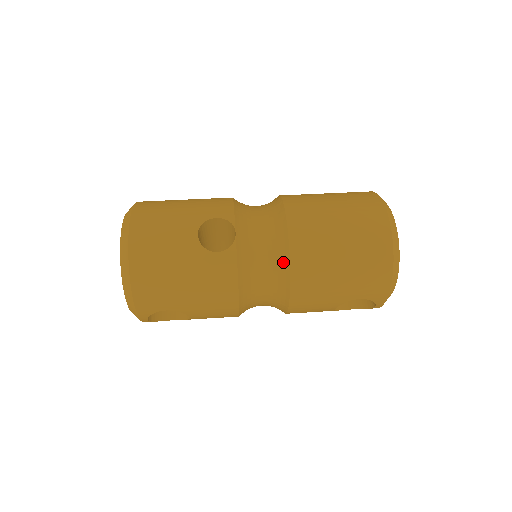
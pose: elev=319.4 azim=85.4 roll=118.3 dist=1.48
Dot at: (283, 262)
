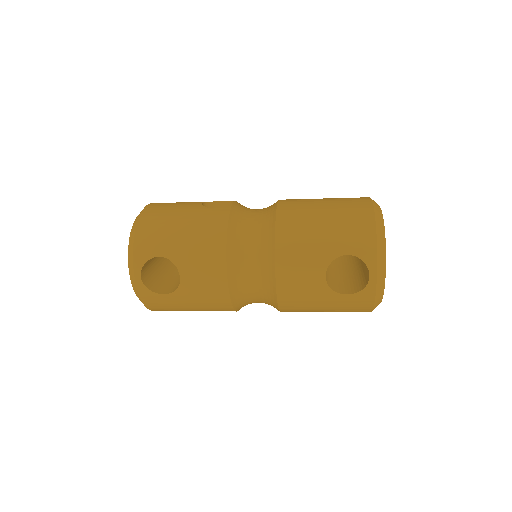
Dot at: (271, 218)
